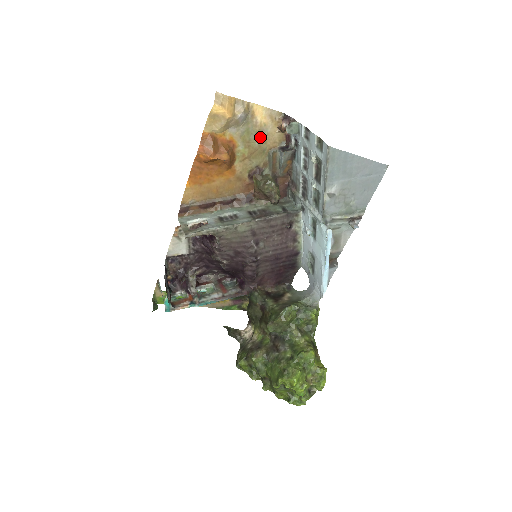
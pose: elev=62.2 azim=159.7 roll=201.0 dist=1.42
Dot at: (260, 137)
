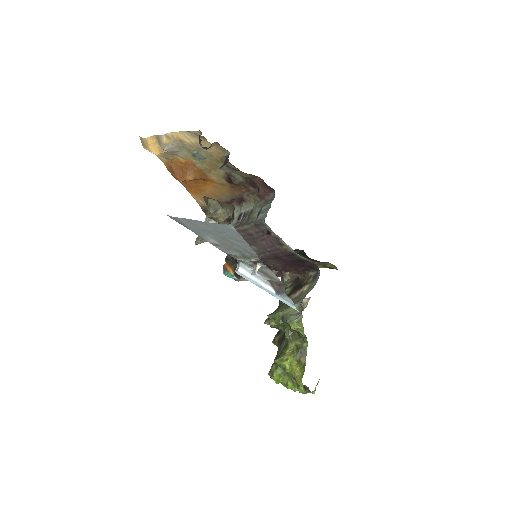
Dot at: (204, 153)
